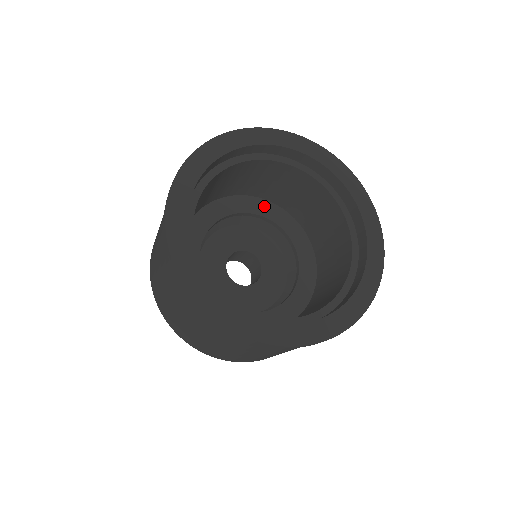
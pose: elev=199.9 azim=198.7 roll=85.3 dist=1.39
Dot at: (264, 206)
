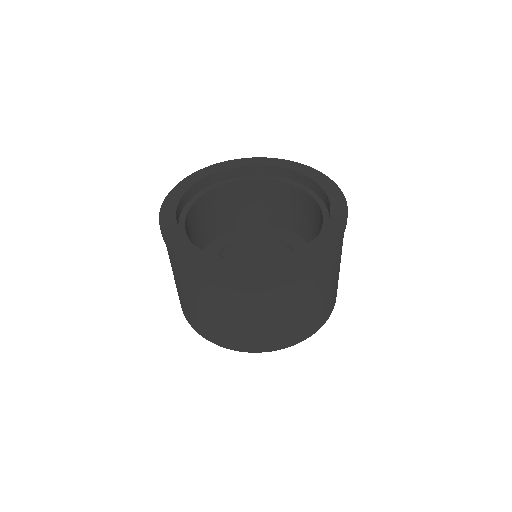
Dot at: (276, 232)
